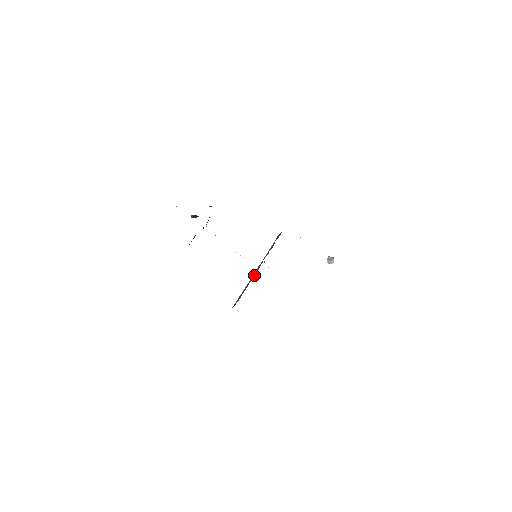
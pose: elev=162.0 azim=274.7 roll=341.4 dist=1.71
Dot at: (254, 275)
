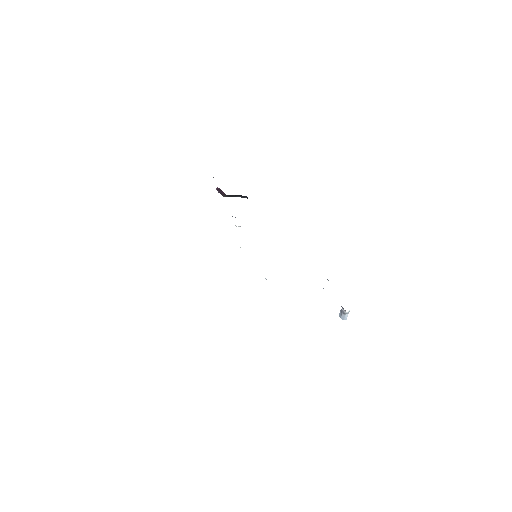
Dot at: occluded
